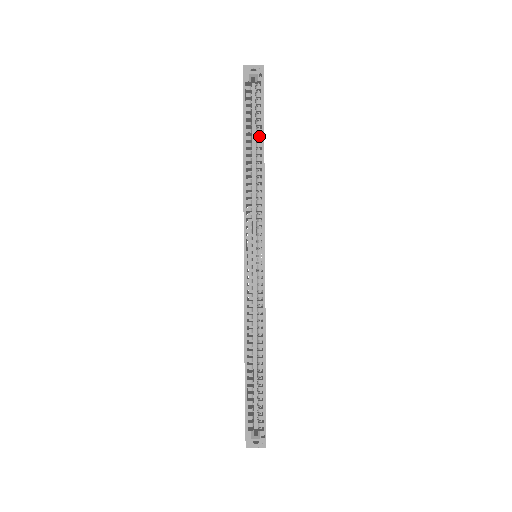
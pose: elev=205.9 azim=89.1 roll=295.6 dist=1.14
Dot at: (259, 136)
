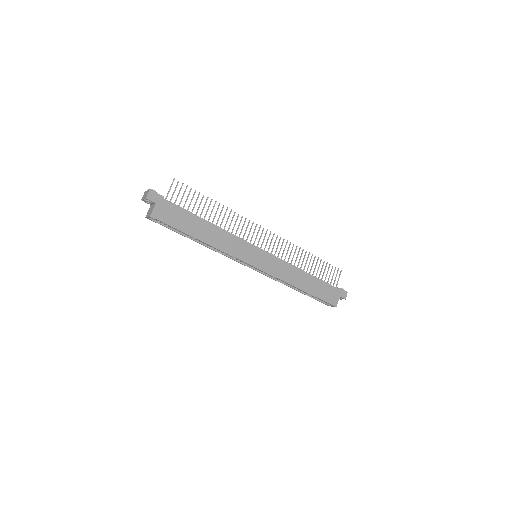
Dot at: (189, 234)
